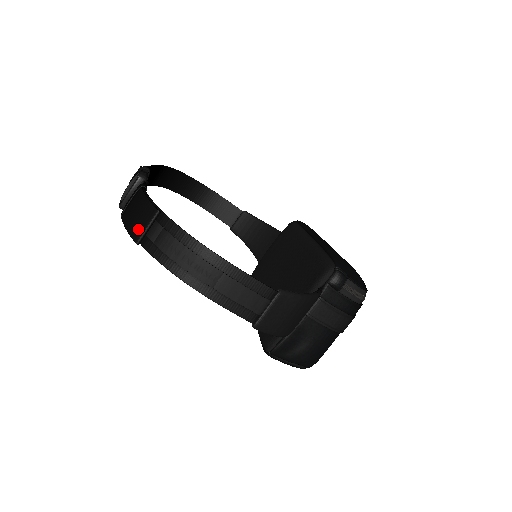
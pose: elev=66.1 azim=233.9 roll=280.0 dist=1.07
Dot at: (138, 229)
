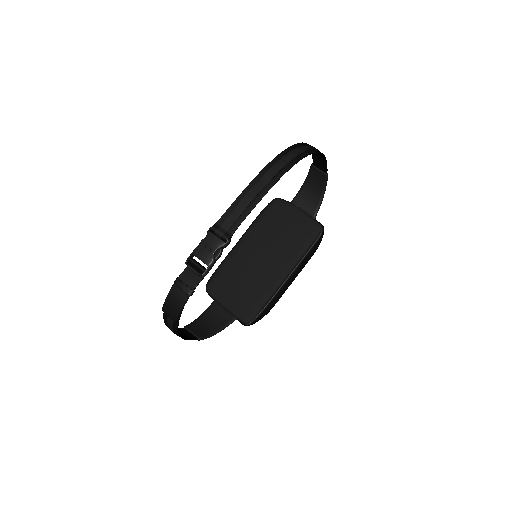
Dot at: (167, 310)
